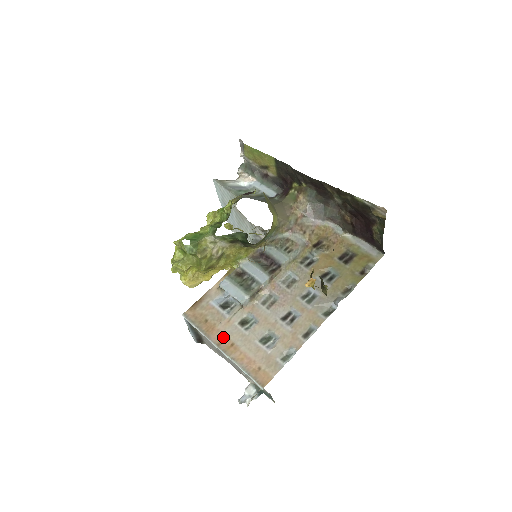
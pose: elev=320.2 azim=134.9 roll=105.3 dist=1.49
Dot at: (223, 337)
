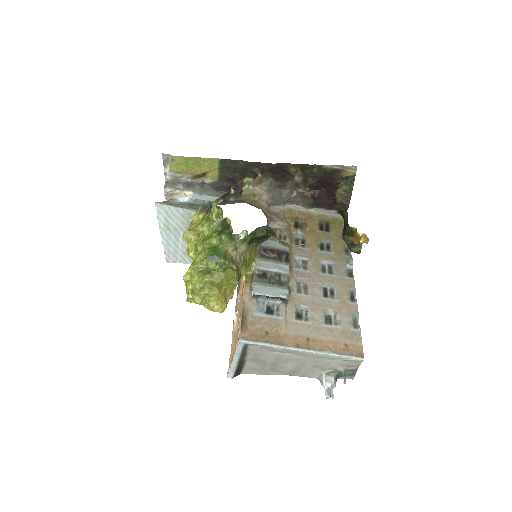
Dot at: (295, 338)
